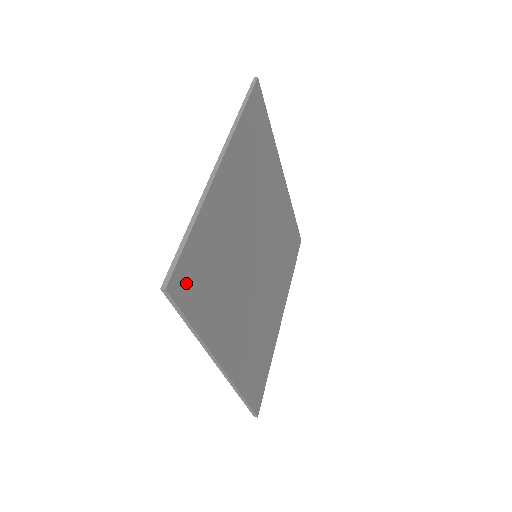
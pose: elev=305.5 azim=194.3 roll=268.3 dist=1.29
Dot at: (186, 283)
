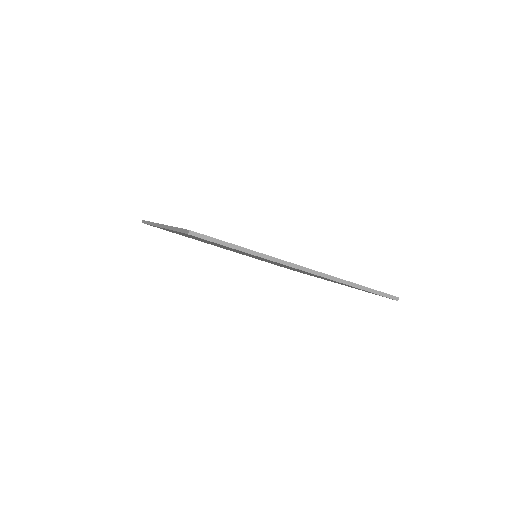
Dot at: occluded
